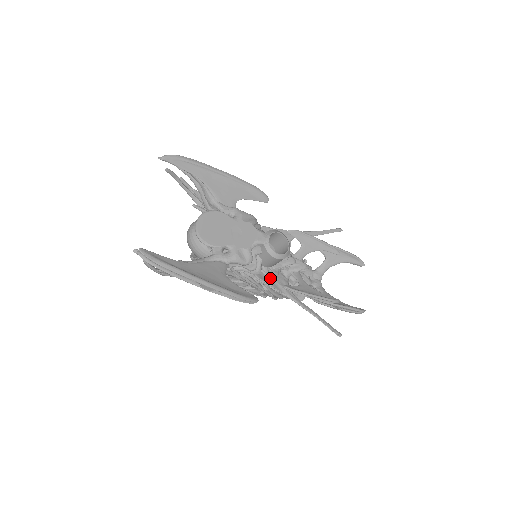
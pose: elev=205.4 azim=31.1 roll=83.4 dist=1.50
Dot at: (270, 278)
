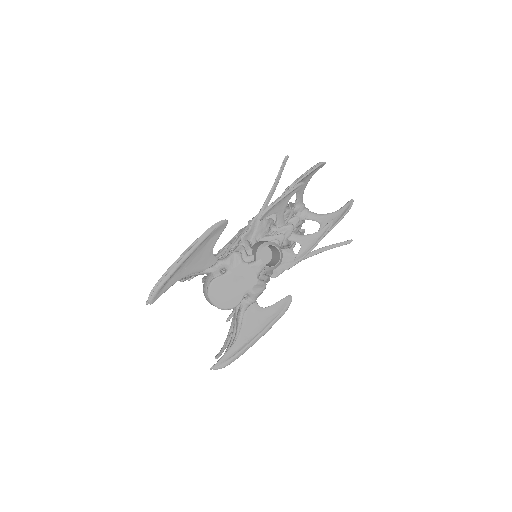
Dot at: (281, 265)
